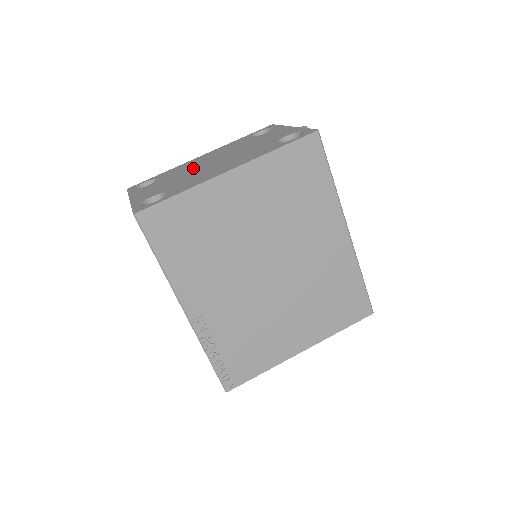
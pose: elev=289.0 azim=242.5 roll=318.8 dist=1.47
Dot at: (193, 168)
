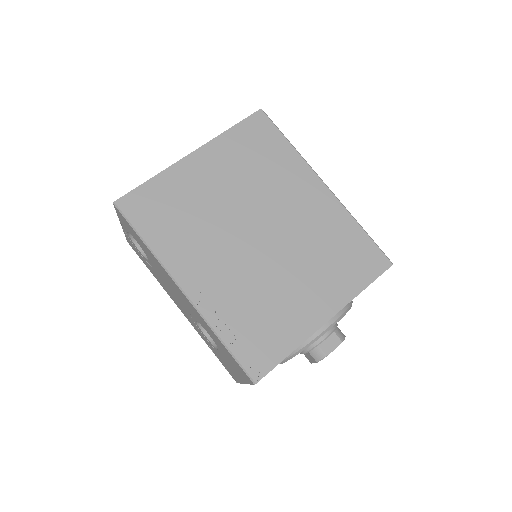
Dot at: occluded
